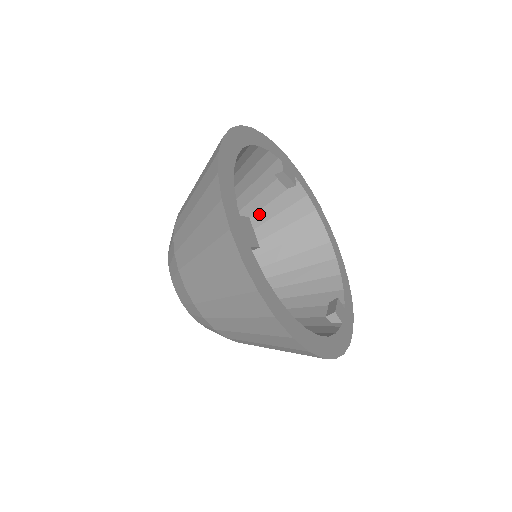
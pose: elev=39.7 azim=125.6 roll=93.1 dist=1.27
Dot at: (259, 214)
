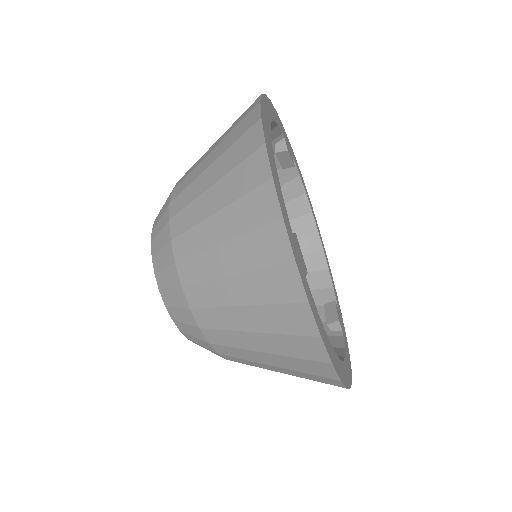
Dot at: occluded
